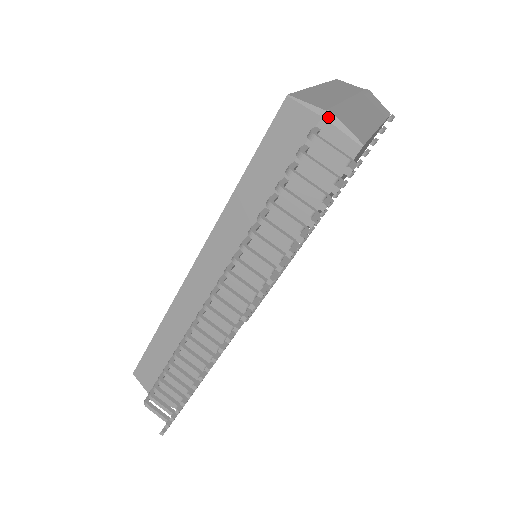
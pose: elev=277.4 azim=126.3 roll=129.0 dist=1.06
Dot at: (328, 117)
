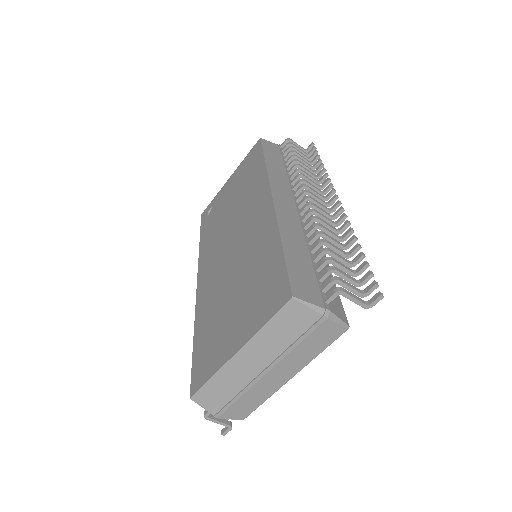
Dot at: (215, 417)
